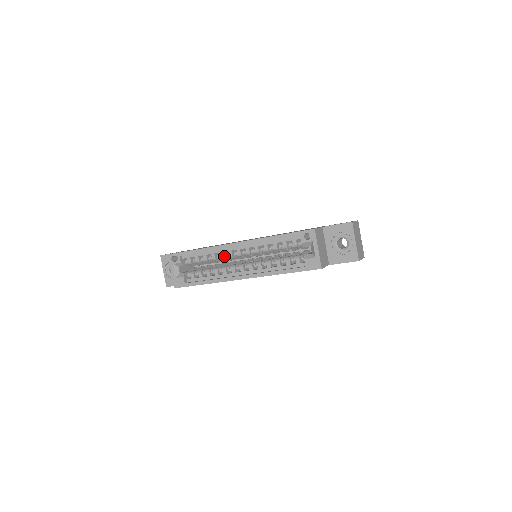
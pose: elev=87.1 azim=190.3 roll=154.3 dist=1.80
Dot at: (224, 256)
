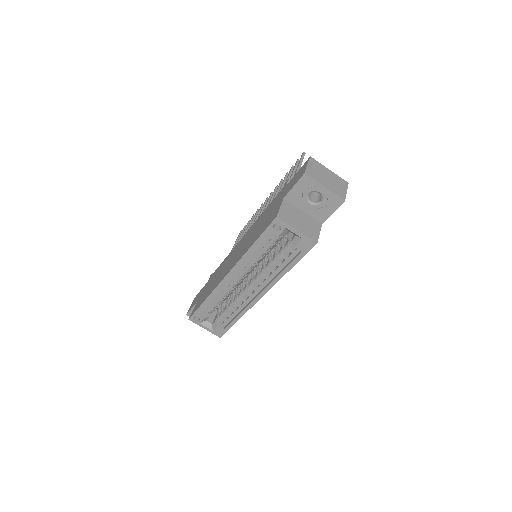
Dot at: (230, 288)
